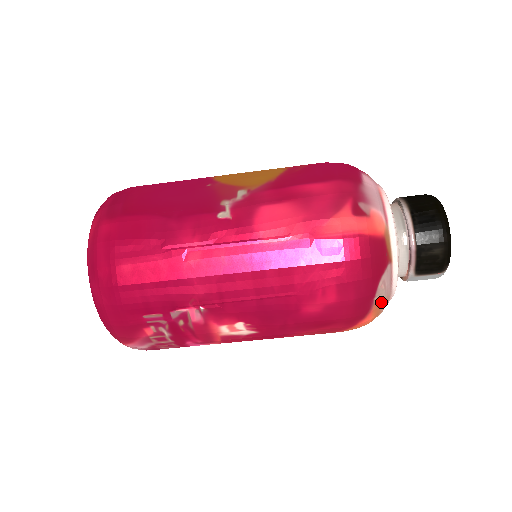
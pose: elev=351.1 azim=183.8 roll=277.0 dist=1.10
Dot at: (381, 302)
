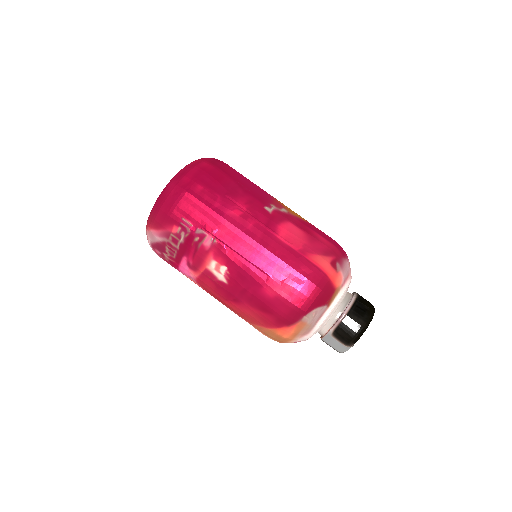
Dot at: (305, 325)
